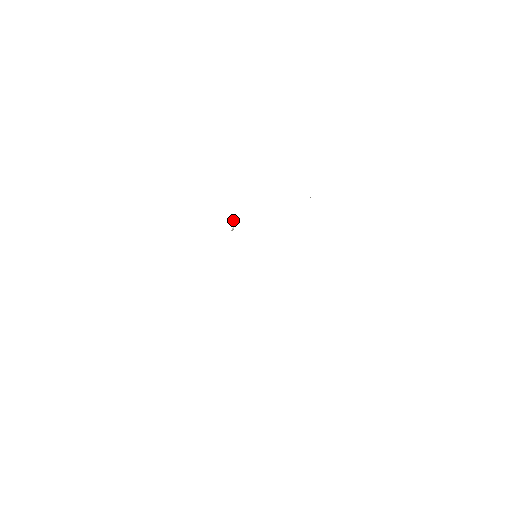
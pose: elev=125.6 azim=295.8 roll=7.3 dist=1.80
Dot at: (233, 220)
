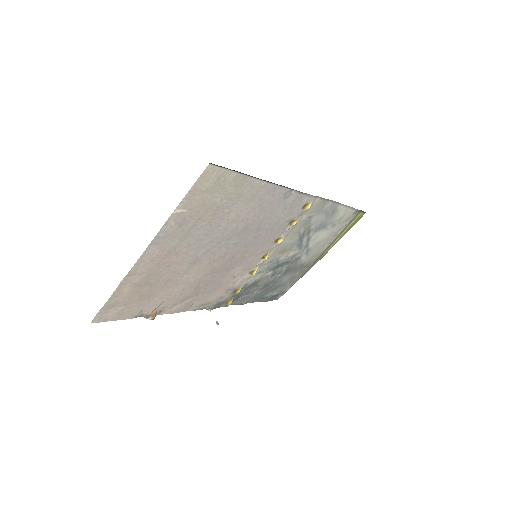
Dot at: (210, 311)
